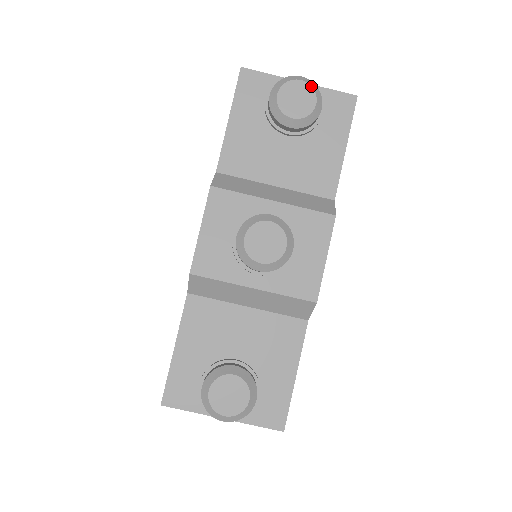
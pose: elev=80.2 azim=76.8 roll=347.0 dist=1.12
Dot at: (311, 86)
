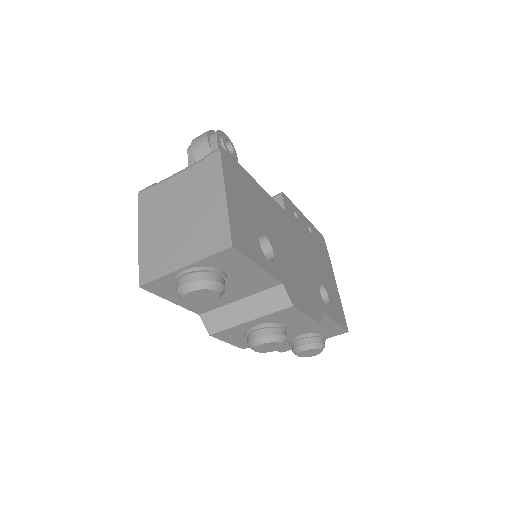
Dot at: (201, 290)
